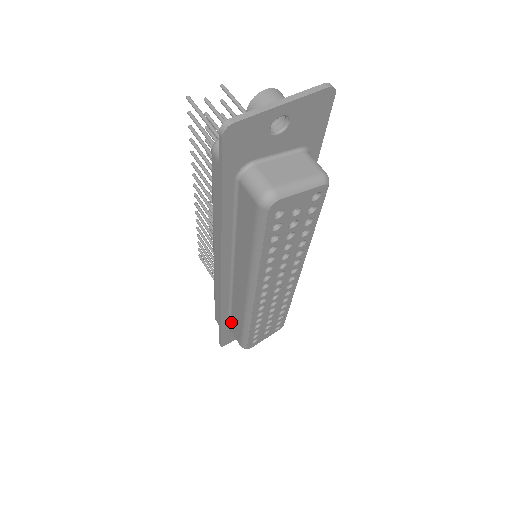
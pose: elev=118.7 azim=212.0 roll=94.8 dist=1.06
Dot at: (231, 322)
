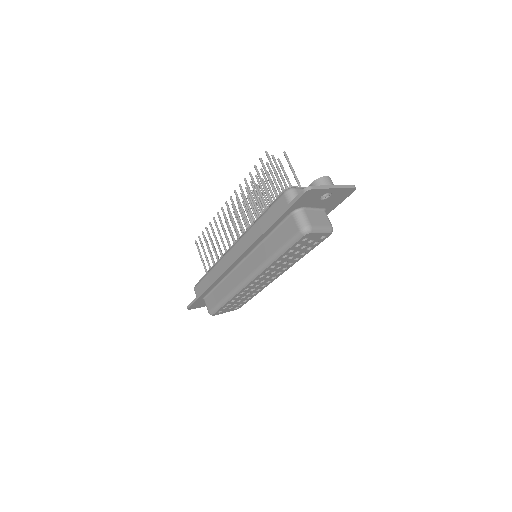
Dot at: (211, 293)
